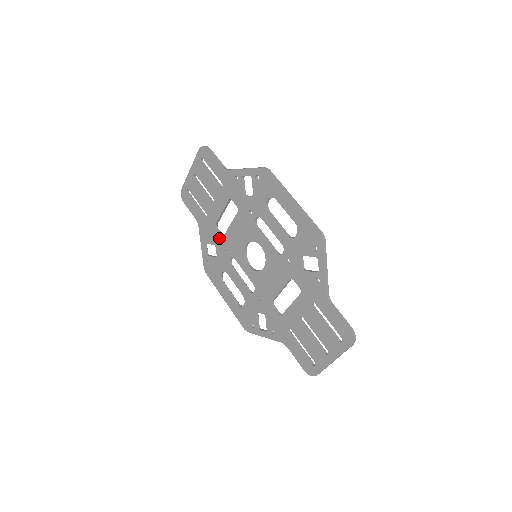
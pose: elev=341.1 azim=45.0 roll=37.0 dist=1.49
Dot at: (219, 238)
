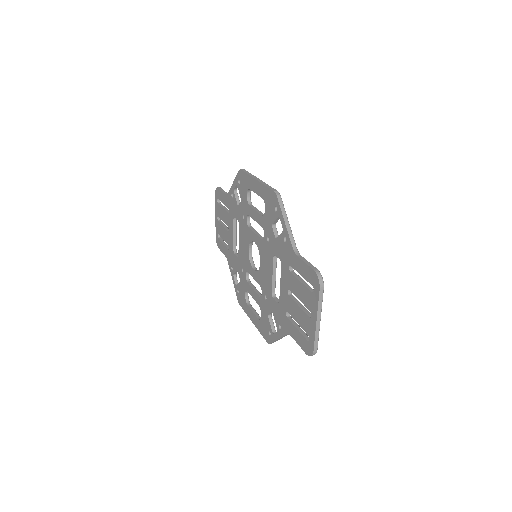
Dot at: (237, 260)
